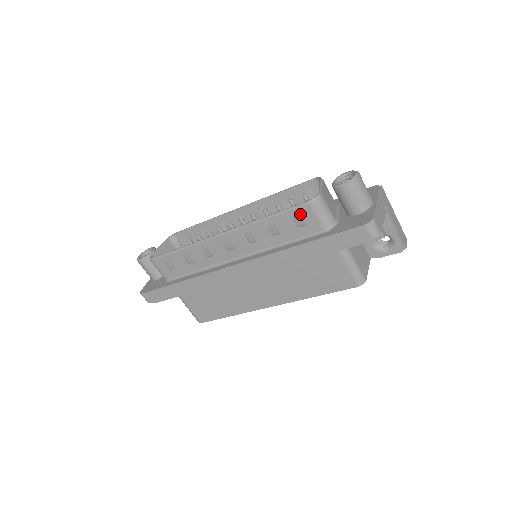
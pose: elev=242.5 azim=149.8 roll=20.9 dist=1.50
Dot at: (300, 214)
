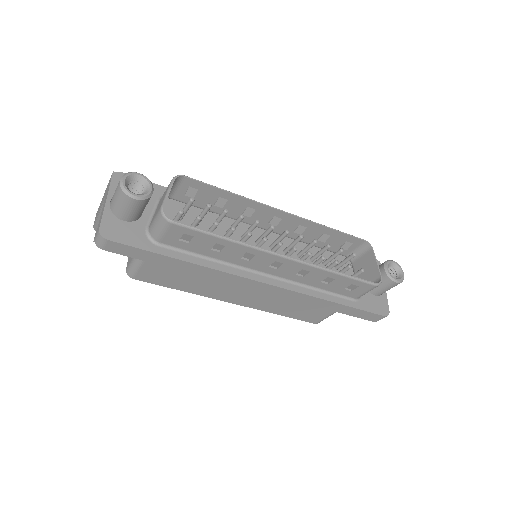
Dot at: (360, 286)
